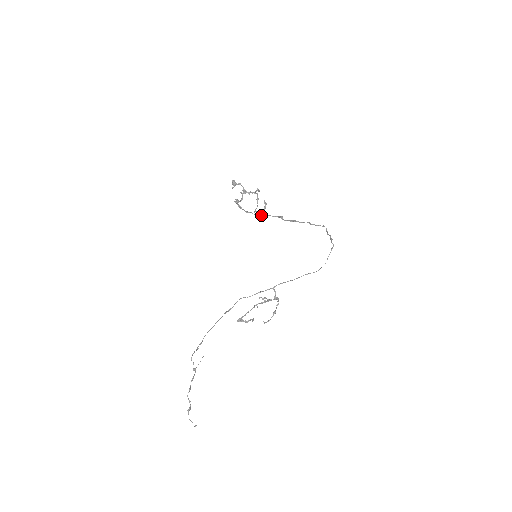
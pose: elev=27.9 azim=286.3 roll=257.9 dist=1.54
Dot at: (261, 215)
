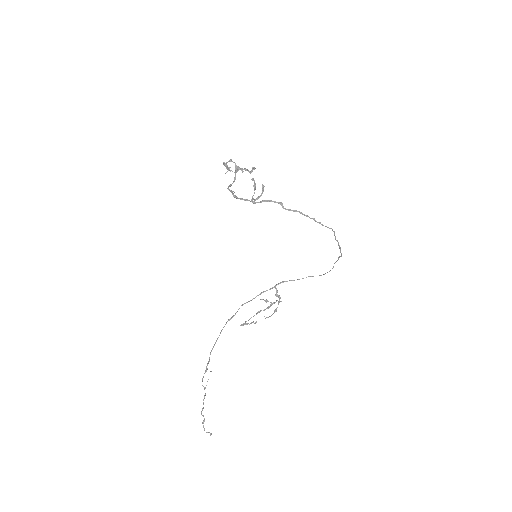
Dot at: occluded
